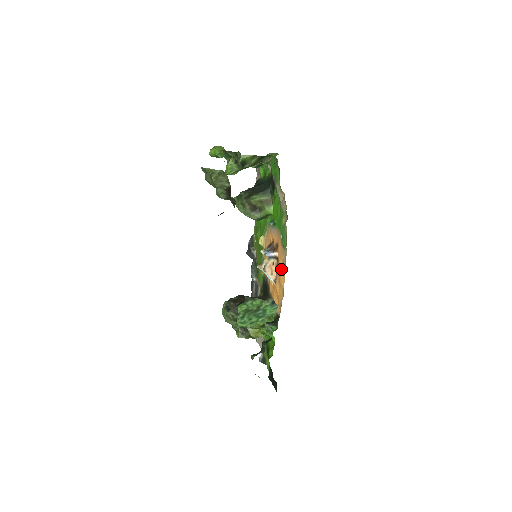
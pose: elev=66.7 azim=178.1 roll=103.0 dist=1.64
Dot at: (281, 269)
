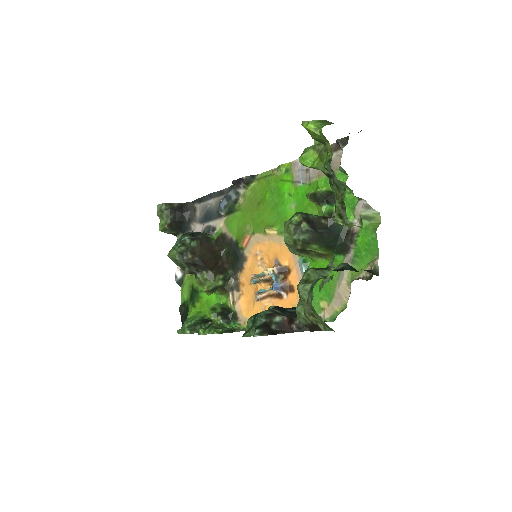
Dot at: occluded
